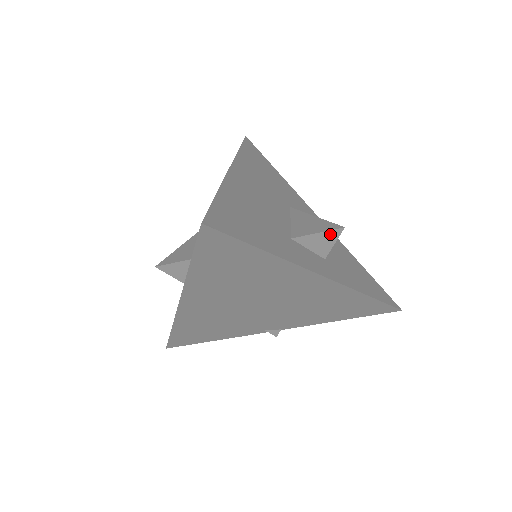
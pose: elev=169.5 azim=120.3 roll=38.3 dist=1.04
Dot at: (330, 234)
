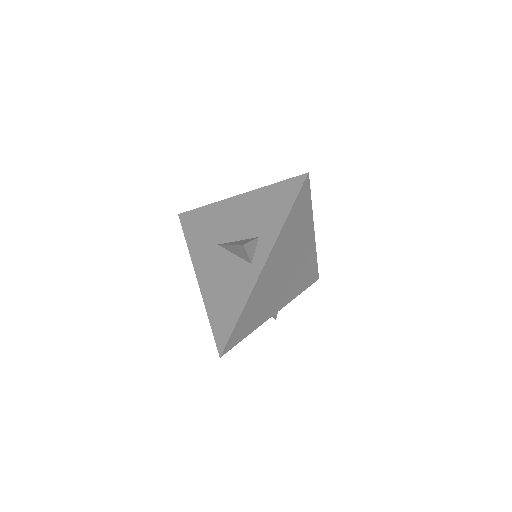
Dot at: occluded
